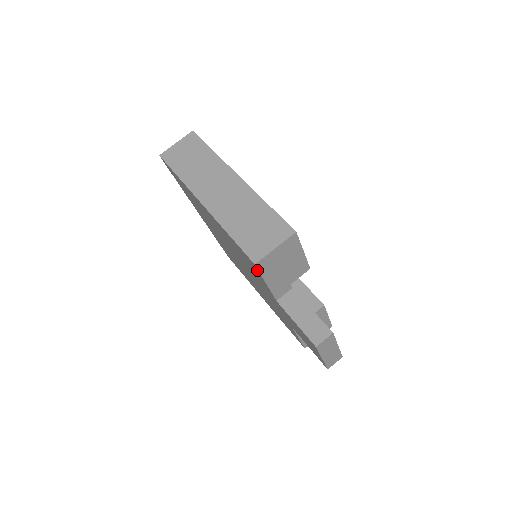
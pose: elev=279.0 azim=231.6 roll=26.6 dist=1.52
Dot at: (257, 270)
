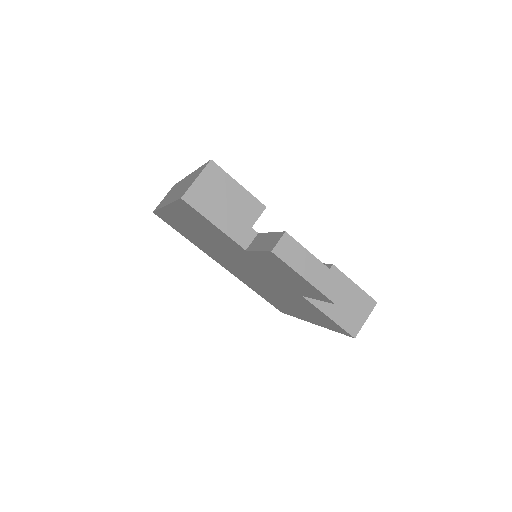
Dot at: (194, 210)
